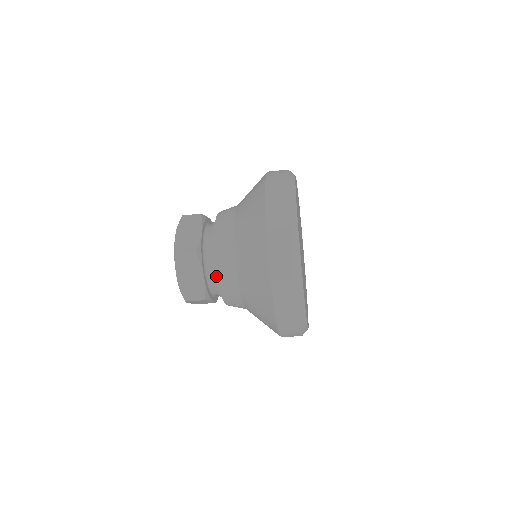
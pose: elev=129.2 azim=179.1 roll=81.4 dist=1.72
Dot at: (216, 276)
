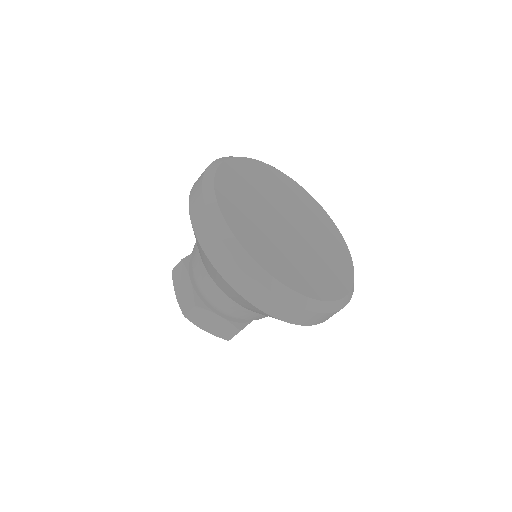
Dot at: occluded
